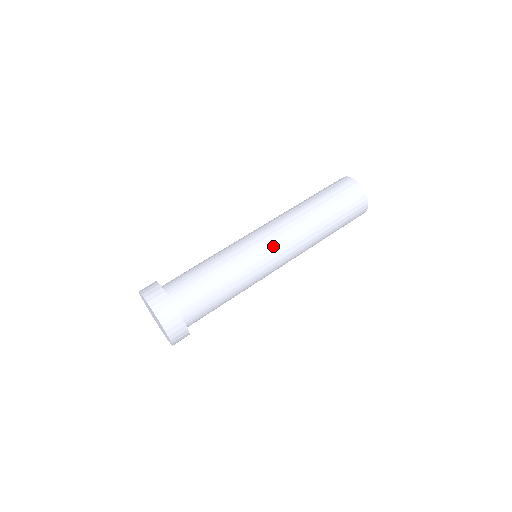
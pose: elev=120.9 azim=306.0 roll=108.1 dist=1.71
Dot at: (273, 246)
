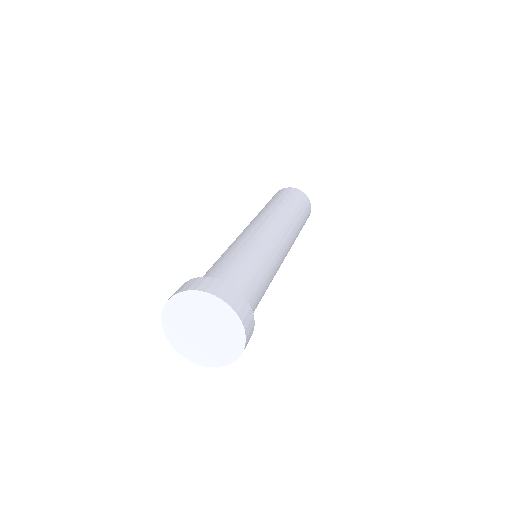
Dot at: (272, 231)
